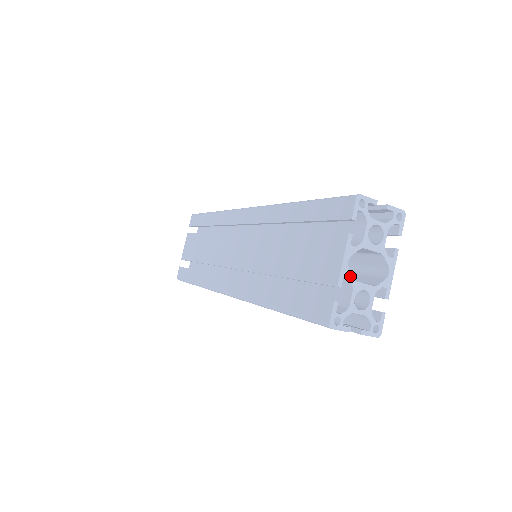
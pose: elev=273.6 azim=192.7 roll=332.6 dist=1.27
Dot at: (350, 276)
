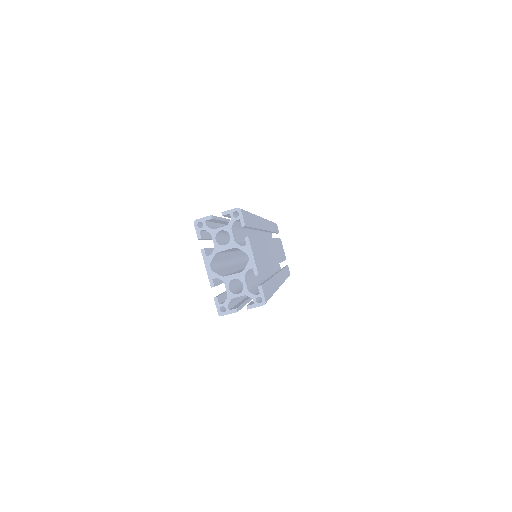
Dot at: (217, 276)
